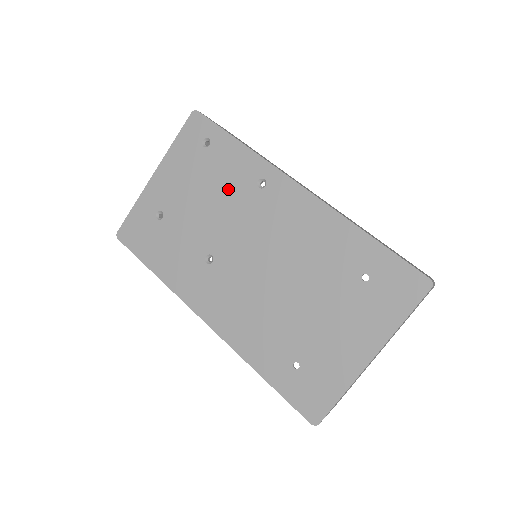
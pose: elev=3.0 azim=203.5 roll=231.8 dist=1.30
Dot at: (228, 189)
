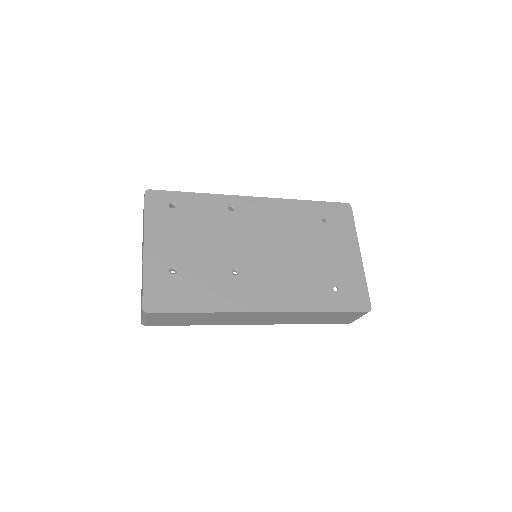
Dot at: (213, 223)
